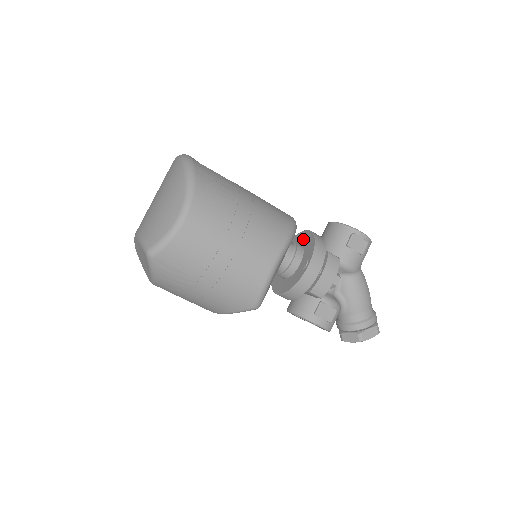
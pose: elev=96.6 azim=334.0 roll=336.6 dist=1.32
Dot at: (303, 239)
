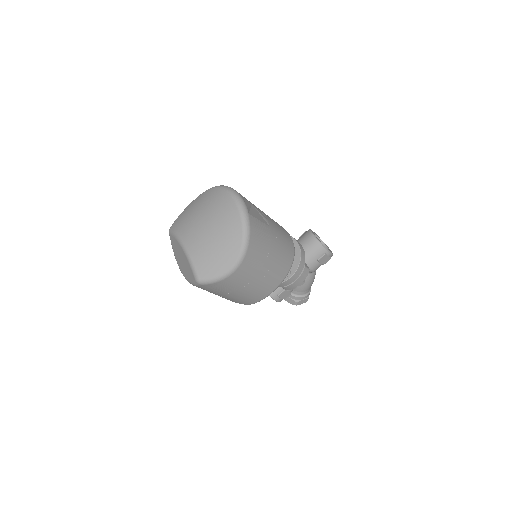
Dot at: occluded
